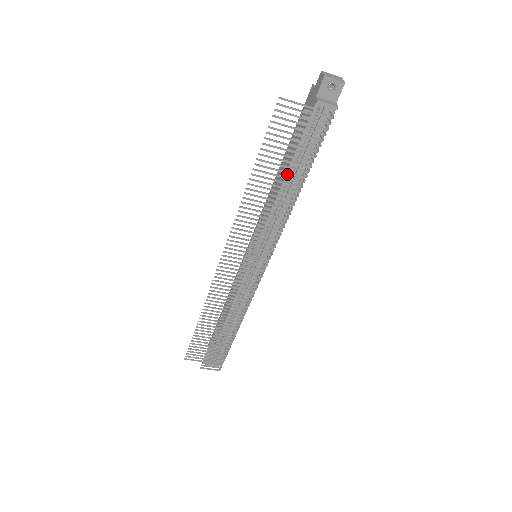
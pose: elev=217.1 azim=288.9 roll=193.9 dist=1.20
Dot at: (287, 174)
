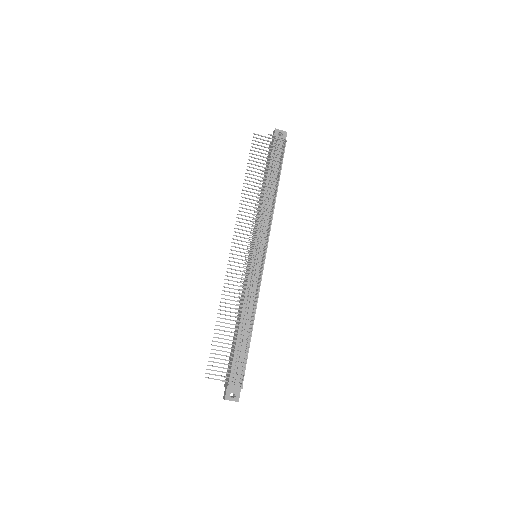
Dot at: (266, 183)
